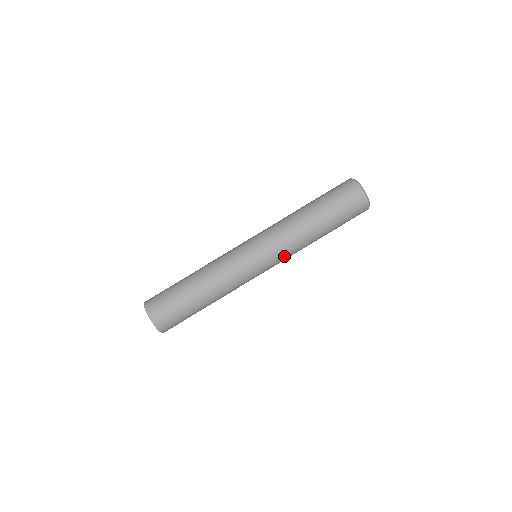
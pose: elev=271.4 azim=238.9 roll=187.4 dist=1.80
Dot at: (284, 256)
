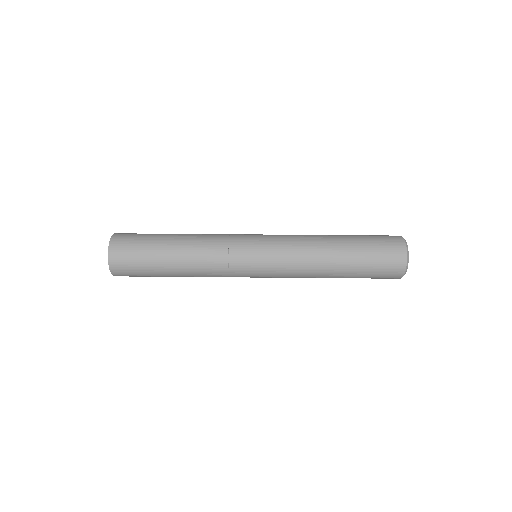
Dot at: (284, 277)
